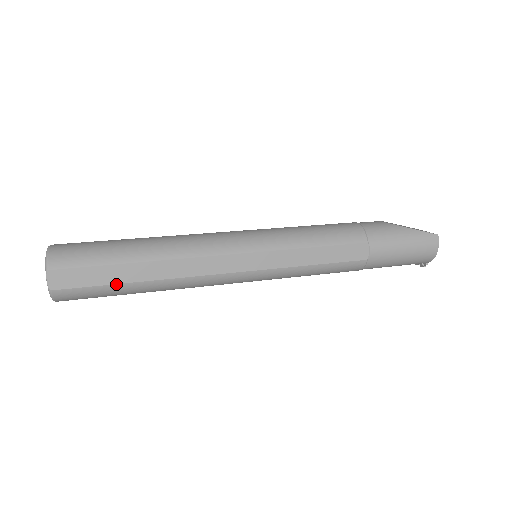
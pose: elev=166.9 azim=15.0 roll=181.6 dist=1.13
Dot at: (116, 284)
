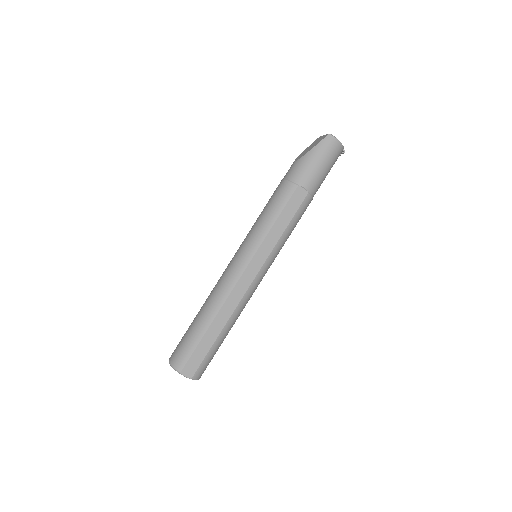
Dot at: (212, 345)
